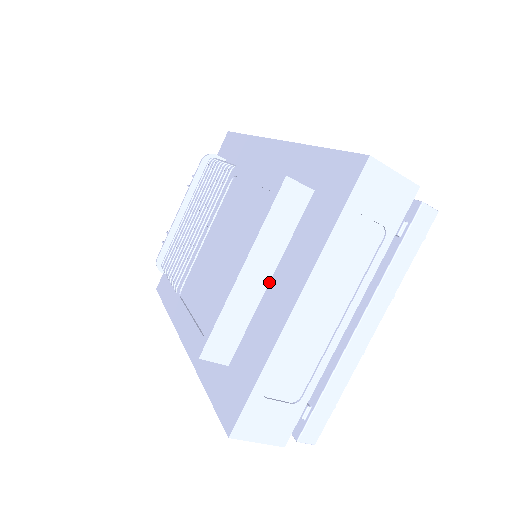
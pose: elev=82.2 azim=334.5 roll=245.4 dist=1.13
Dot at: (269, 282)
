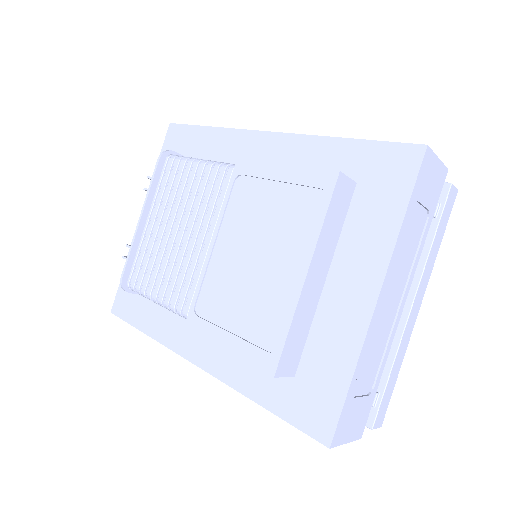
Dot at: (325, 282)
